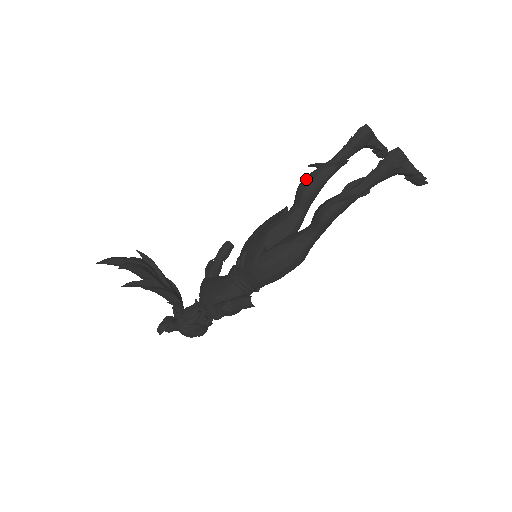
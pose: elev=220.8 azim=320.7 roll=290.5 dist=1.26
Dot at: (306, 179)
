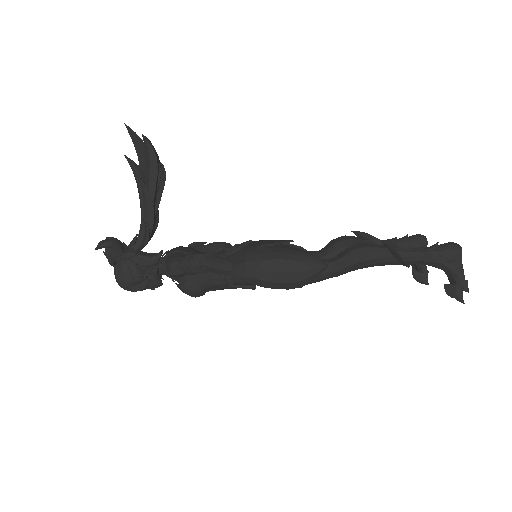
Dot at: (347, 236)
